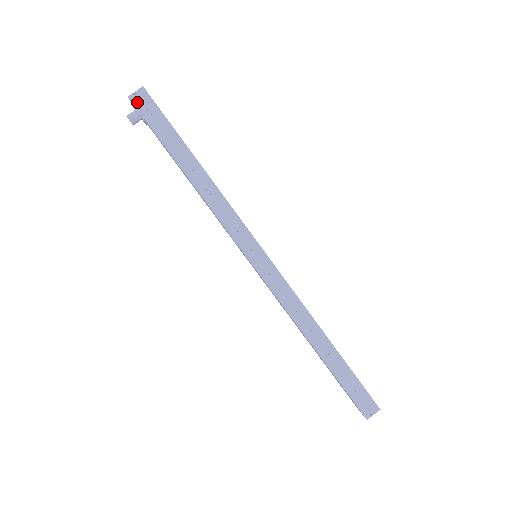
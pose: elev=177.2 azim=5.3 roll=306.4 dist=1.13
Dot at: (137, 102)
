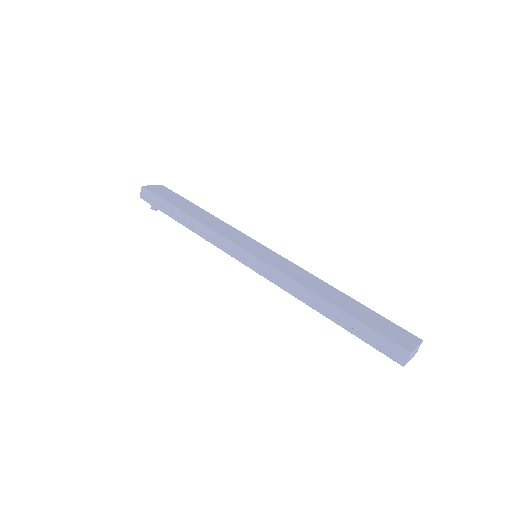
Dot at: (144, 198)
